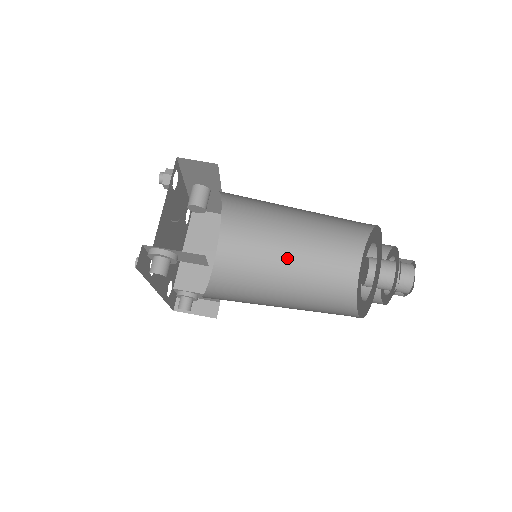
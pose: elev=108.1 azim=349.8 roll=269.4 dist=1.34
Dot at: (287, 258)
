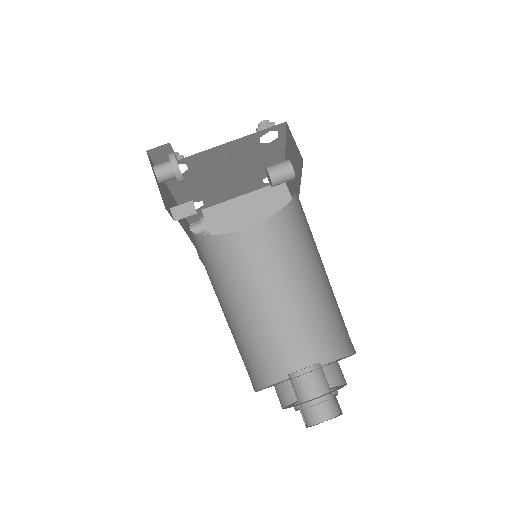
Dot at: (287, 290)
